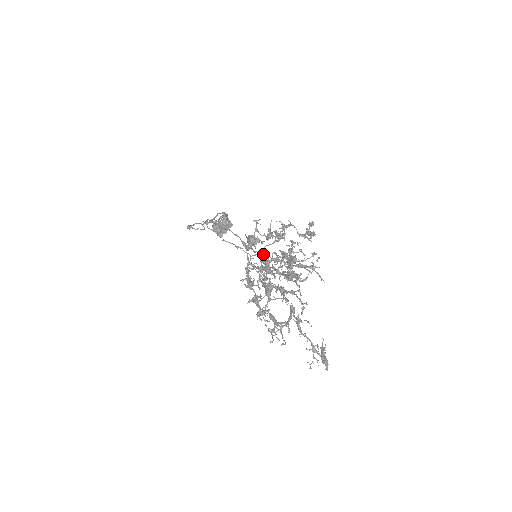
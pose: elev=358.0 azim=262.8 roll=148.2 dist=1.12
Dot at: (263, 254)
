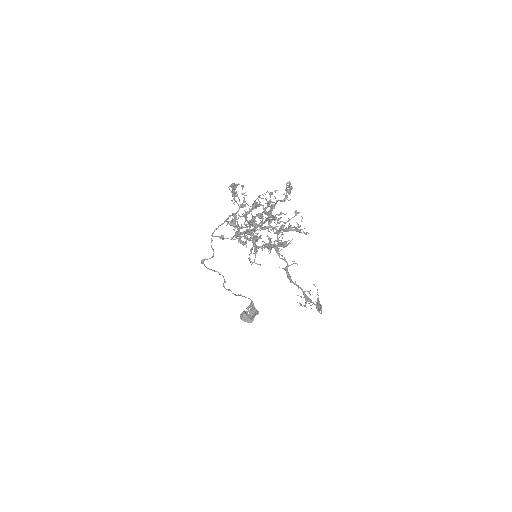
Dot at: occluded
